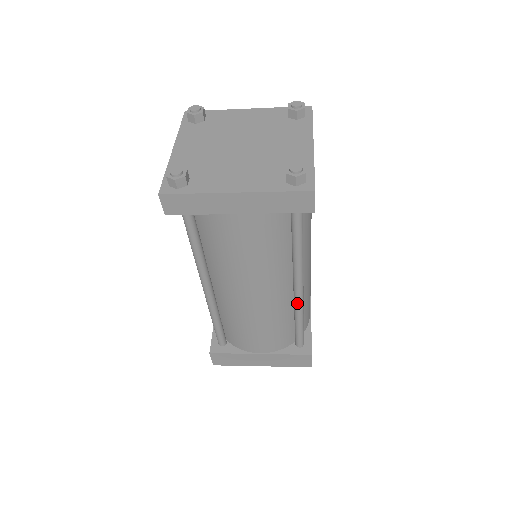
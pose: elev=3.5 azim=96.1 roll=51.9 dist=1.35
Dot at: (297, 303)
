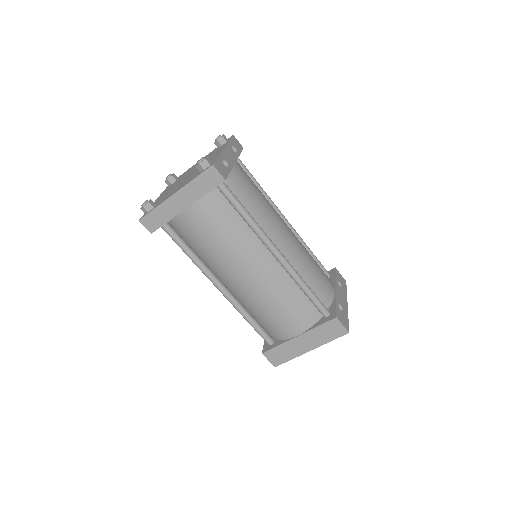
Dot at: (286, 269)
